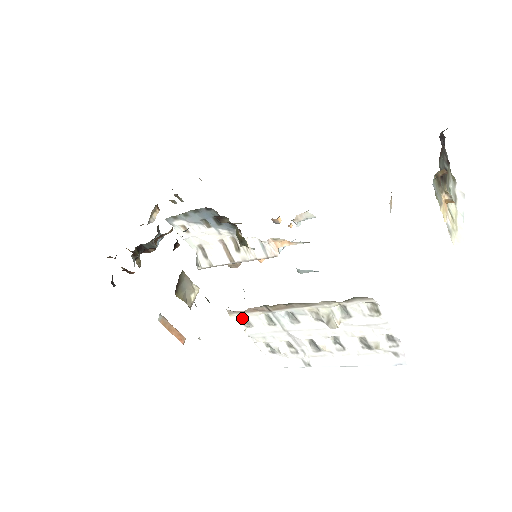
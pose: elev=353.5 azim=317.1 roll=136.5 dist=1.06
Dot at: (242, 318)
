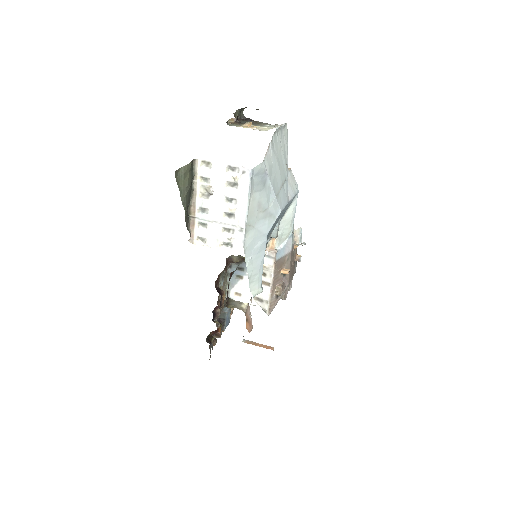
Dot at: (201, 241)
